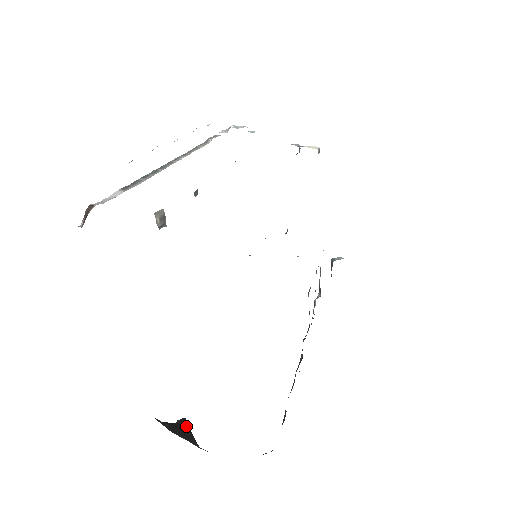
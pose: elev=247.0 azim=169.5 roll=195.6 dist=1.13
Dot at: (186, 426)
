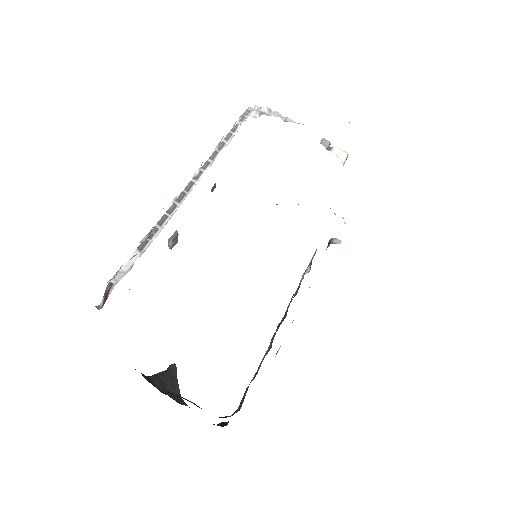
Dot at: (175, 374)
